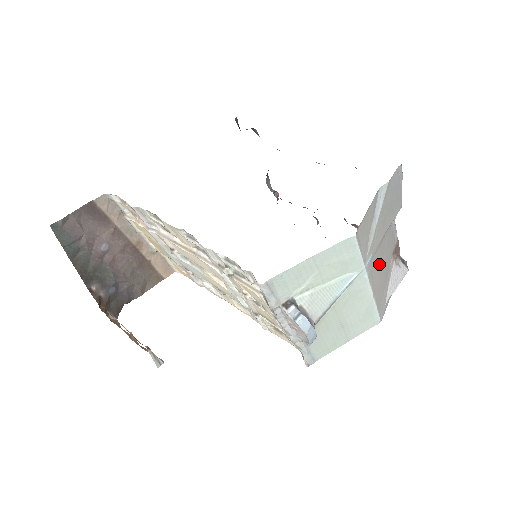
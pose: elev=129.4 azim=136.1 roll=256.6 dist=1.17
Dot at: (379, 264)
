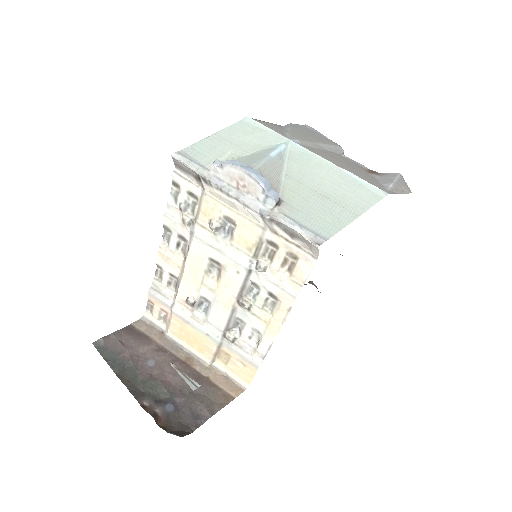
Dot at: (331, 158)
